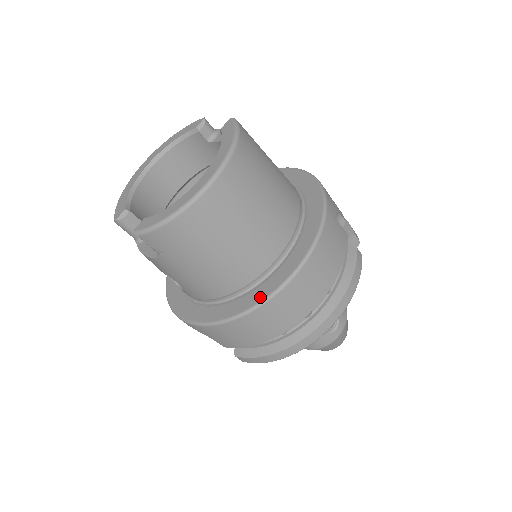
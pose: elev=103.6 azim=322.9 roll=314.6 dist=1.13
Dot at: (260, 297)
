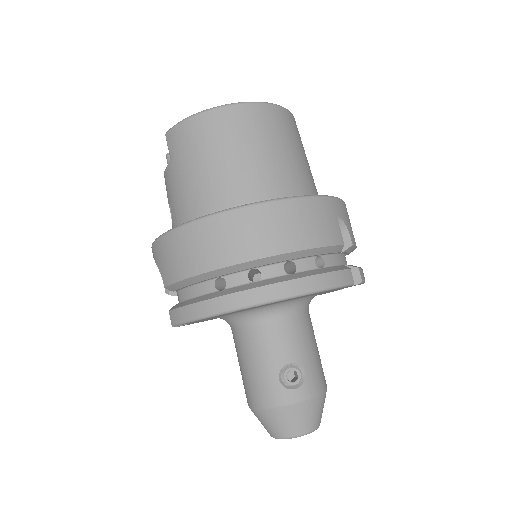
Dot at: (217, 213)
